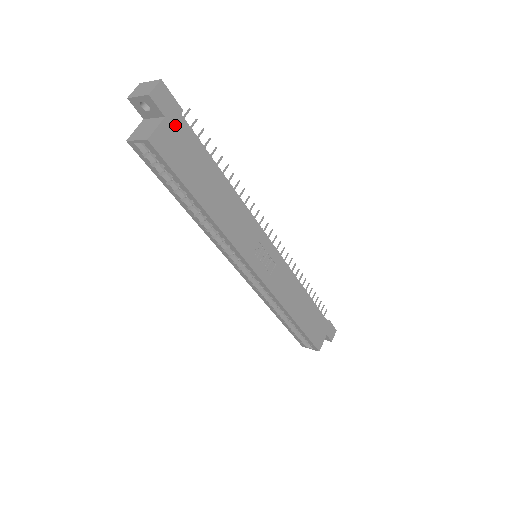
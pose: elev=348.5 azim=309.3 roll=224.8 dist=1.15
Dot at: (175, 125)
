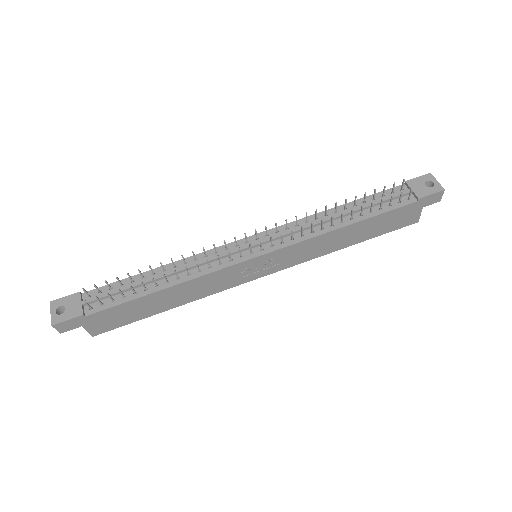
Dot at: (91, 321)
